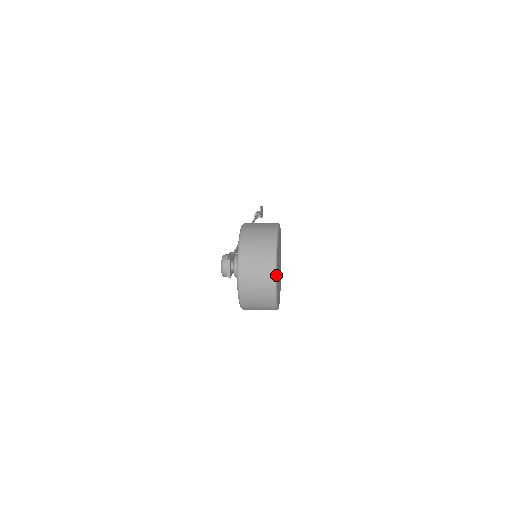
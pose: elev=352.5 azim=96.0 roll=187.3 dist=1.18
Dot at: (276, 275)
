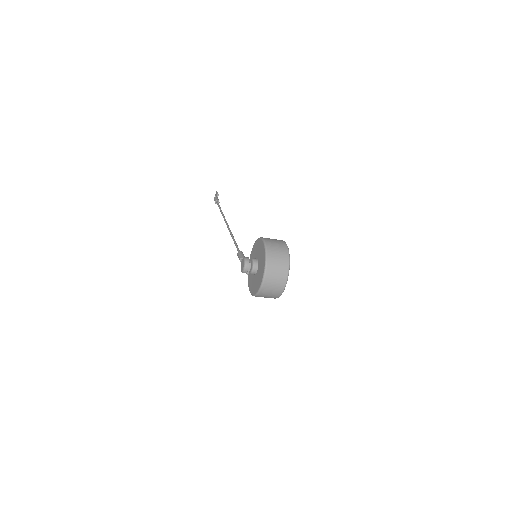
Dot at: (287, 280)
